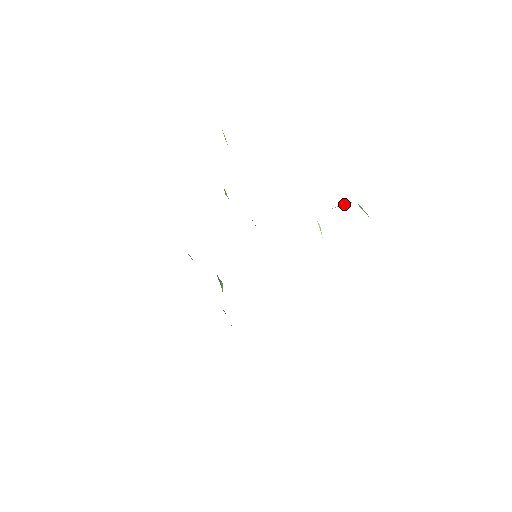
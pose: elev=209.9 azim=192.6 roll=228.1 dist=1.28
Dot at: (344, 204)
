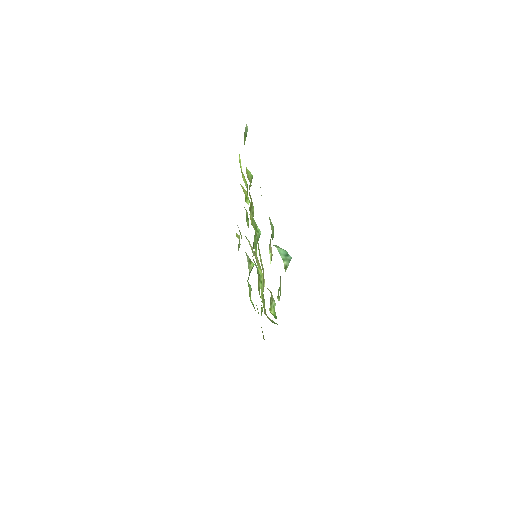
Dot at: (275, 246)
